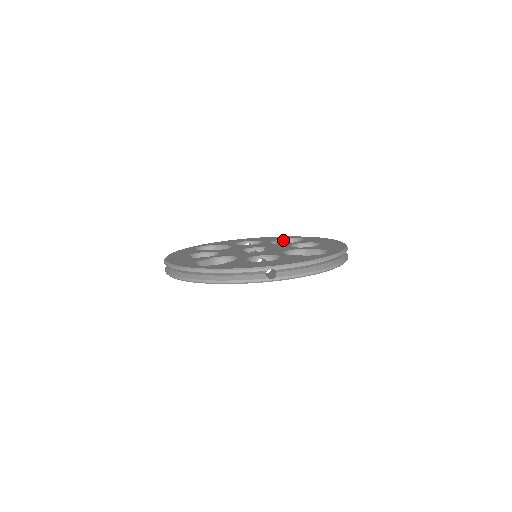
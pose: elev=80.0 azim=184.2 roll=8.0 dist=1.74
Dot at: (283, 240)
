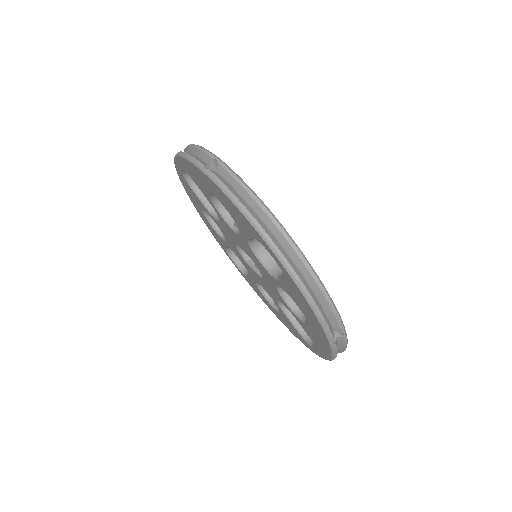
Dot at: occluded
